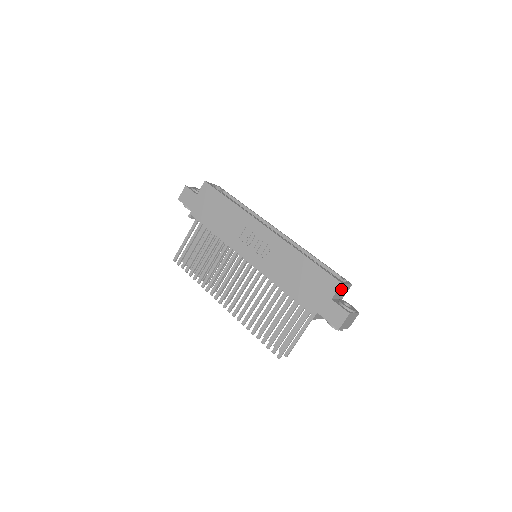
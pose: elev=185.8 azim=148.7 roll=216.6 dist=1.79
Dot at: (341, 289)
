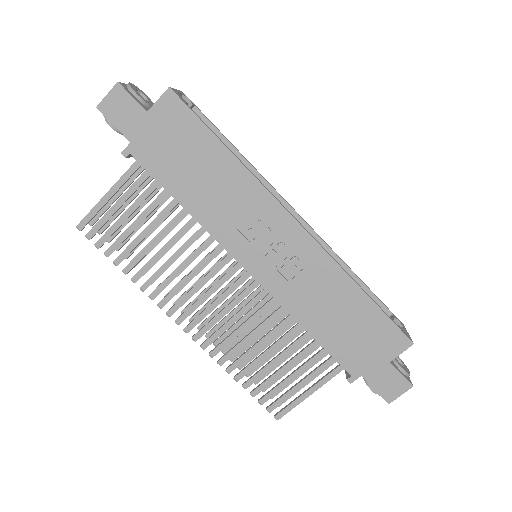
Dot at: occluded
